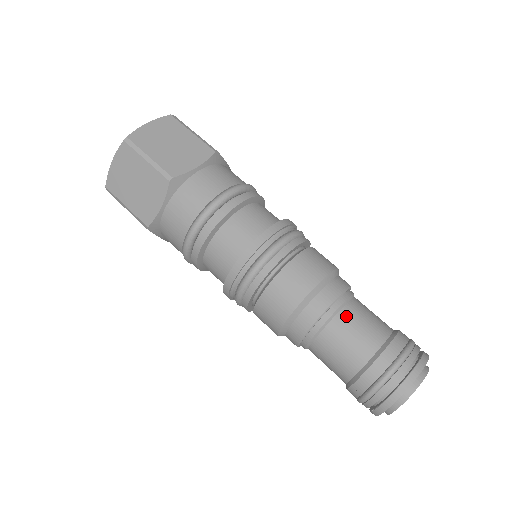
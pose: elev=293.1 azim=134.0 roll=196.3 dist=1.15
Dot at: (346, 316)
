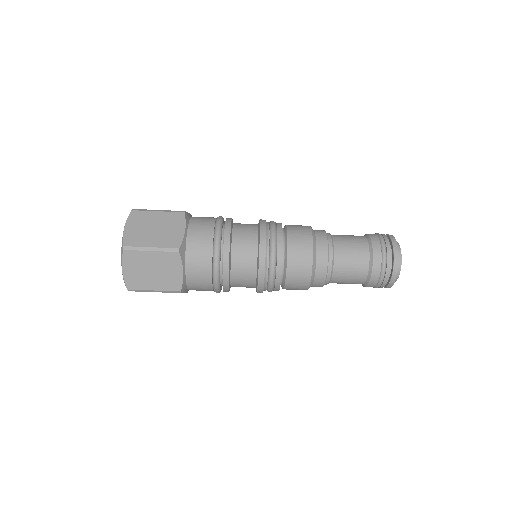
Dot at: (339, 248)
